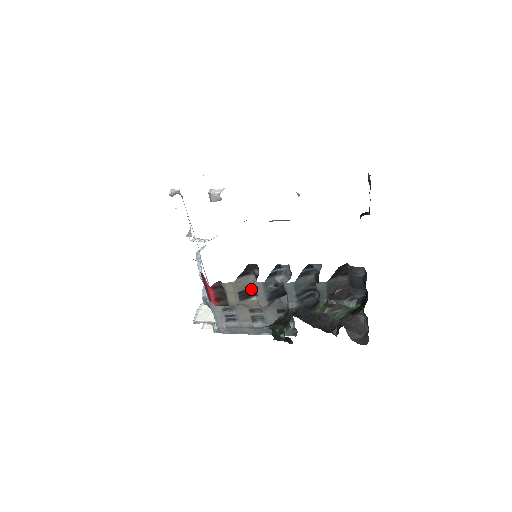
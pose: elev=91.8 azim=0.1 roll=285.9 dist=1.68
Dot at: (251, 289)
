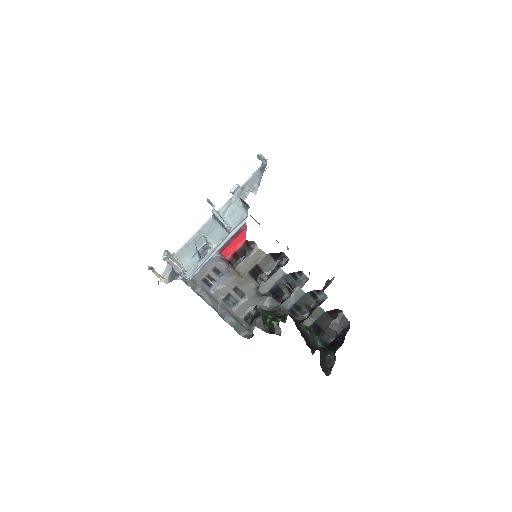
Dot at: (260, 272)
